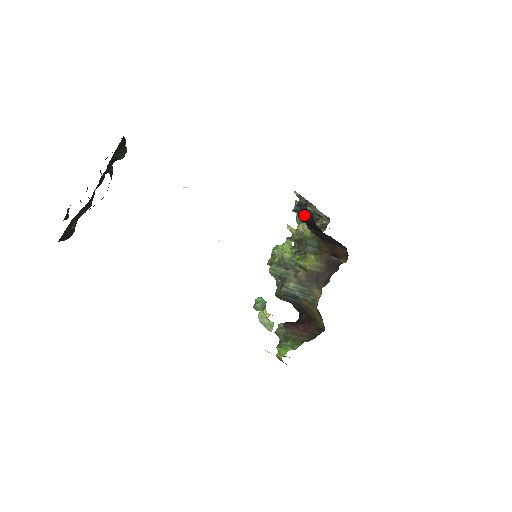
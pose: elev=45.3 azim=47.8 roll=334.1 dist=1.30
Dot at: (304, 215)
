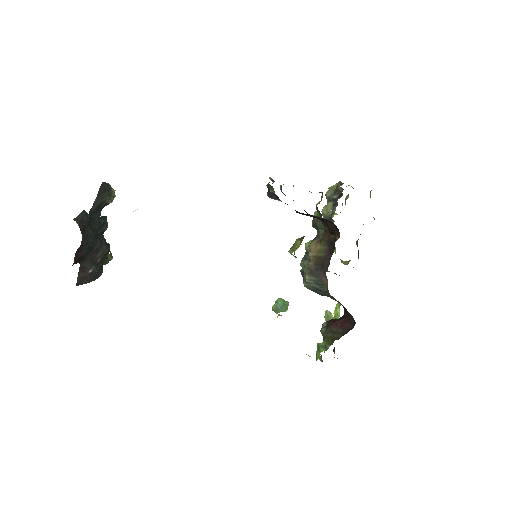
Dot at: (278, 199)
